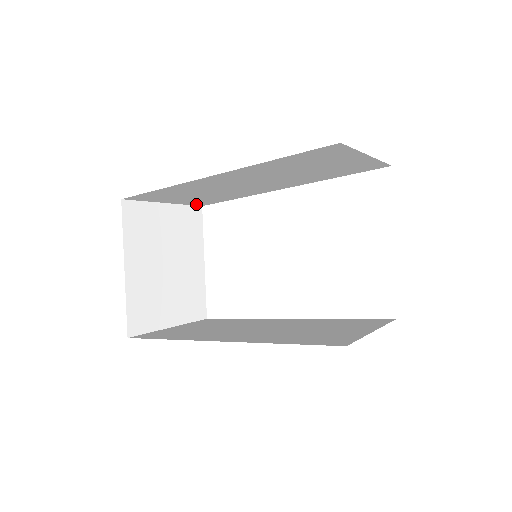
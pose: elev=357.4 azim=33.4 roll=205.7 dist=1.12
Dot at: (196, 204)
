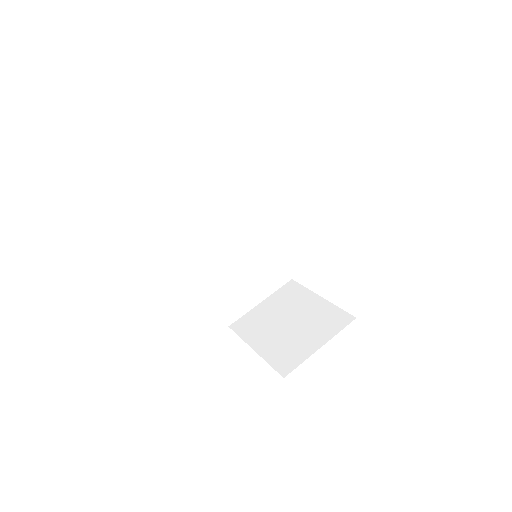
Dot at: occluded
